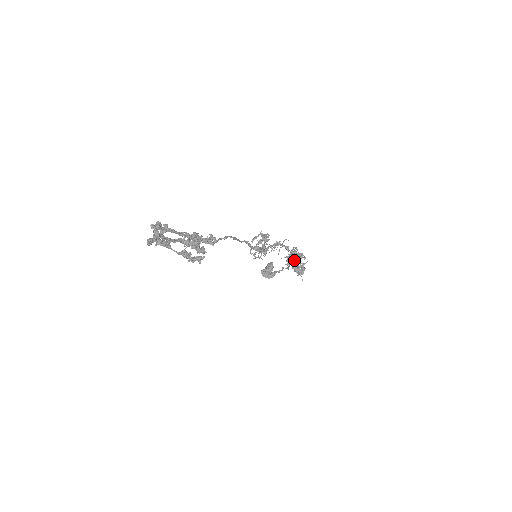
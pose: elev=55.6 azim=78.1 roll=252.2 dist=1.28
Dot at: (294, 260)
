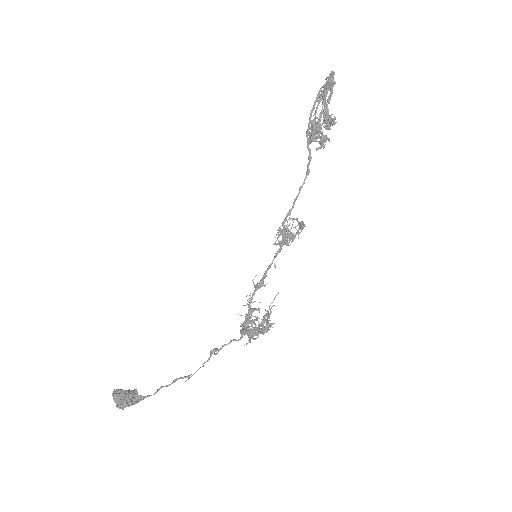
Dot at: (259, 318)
